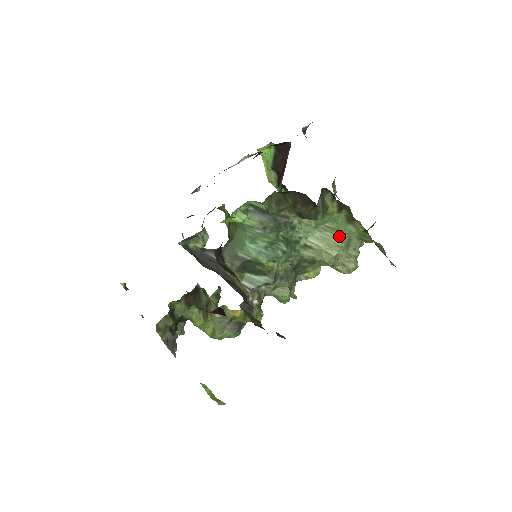
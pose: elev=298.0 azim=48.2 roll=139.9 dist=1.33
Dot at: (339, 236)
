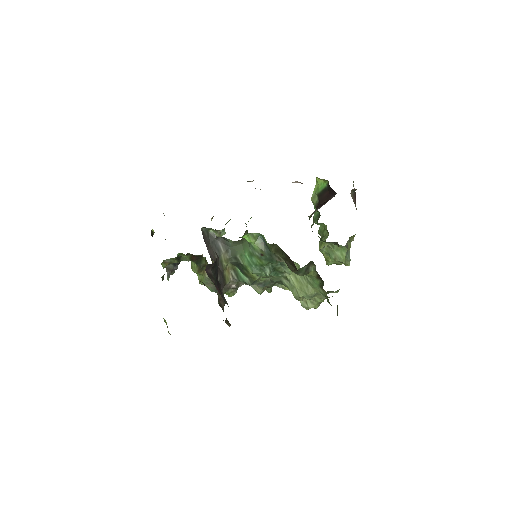
Dot at: (310, 288)
